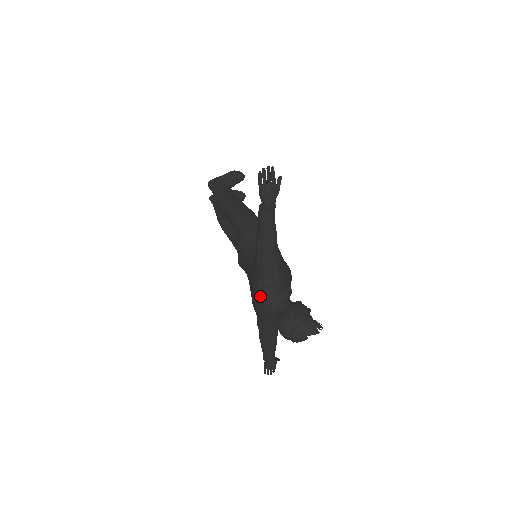
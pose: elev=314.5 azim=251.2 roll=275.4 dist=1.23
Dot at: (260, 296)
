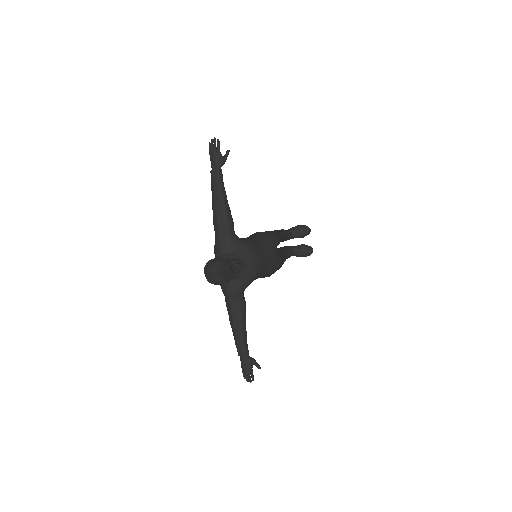
Dot at: (215, 257)
